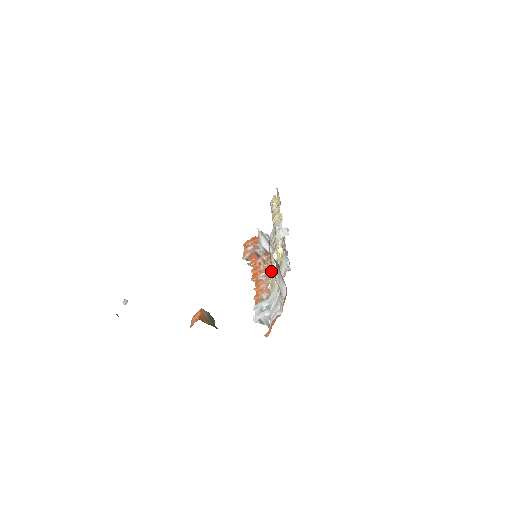
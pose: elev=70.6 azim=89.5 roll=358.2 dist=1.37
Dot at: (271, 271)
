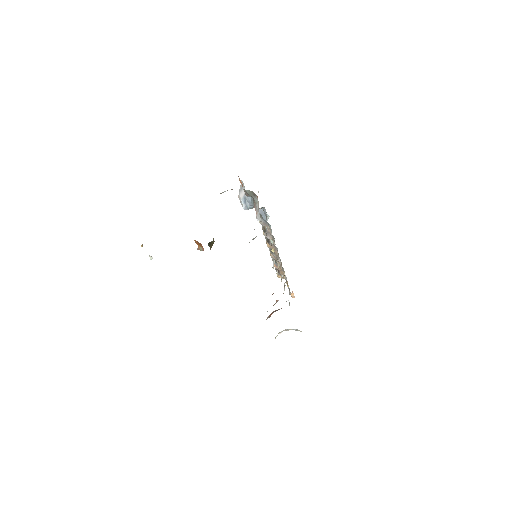
Dot at: occluded
